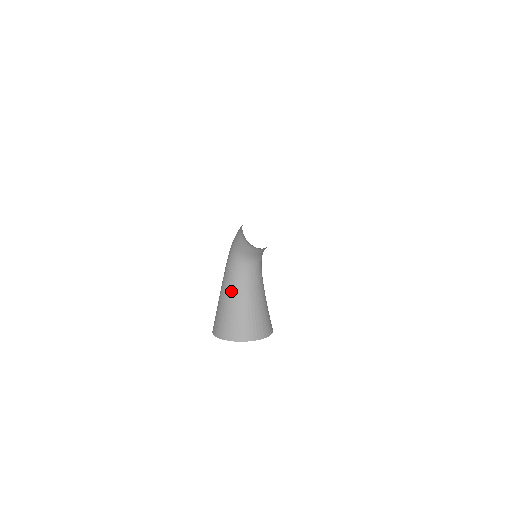
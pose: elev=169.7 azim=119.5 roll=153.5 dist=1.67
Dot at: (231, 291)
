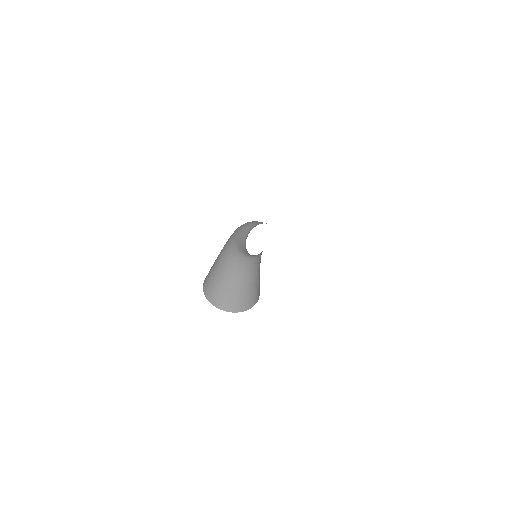
Dot at: (225, 270)
